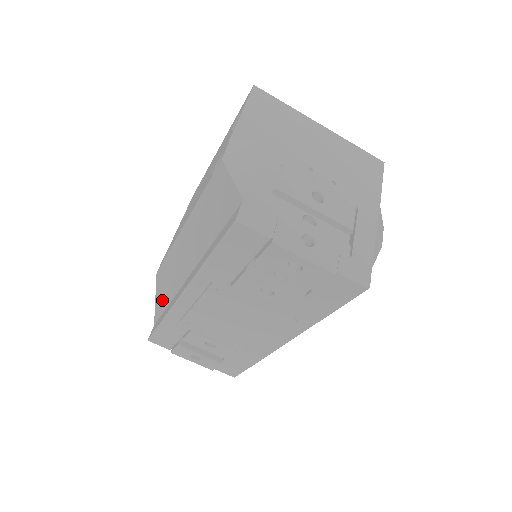
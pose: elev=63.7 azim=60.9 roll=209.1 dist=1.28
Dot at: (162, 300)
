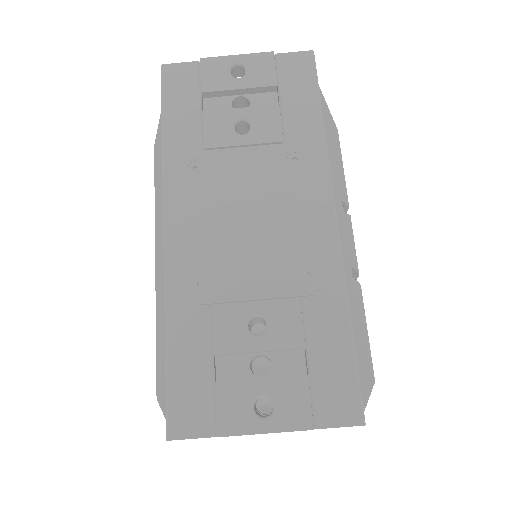
Dot at: occluded
